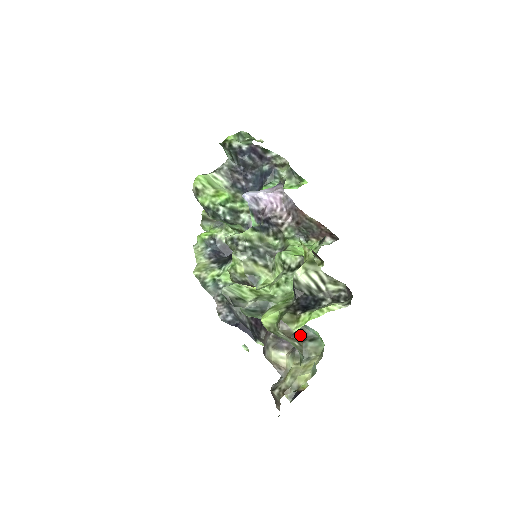
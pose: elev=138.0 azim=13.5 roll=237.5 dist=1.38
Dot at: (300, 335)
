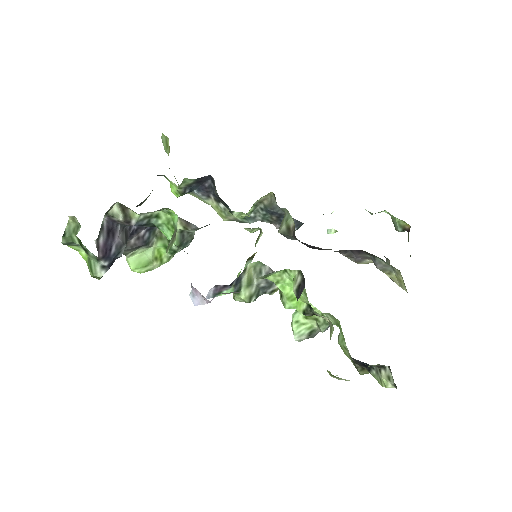
Dot at: (365, 253)
